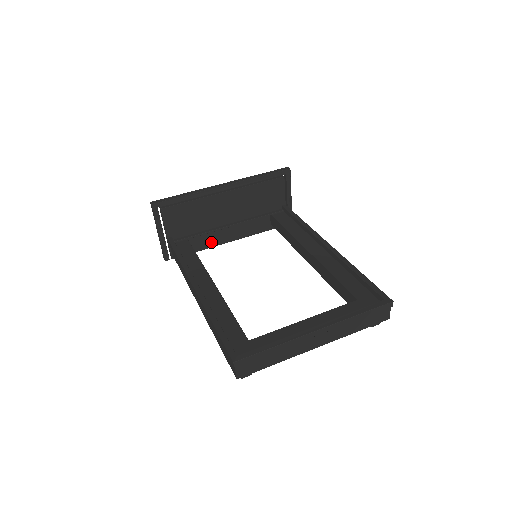
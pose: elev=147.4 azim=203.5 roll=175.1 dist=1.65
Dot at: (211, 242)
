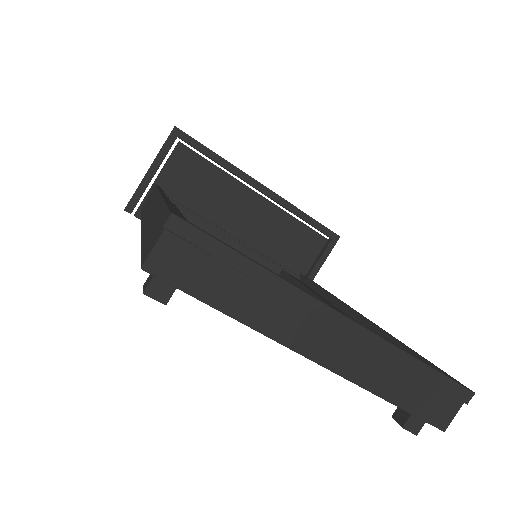
Dot at: occluded
